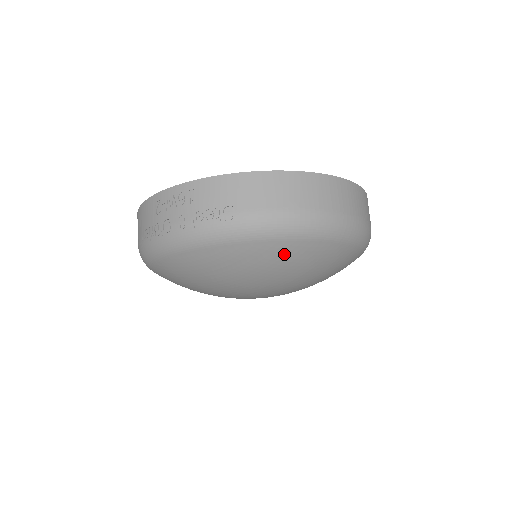
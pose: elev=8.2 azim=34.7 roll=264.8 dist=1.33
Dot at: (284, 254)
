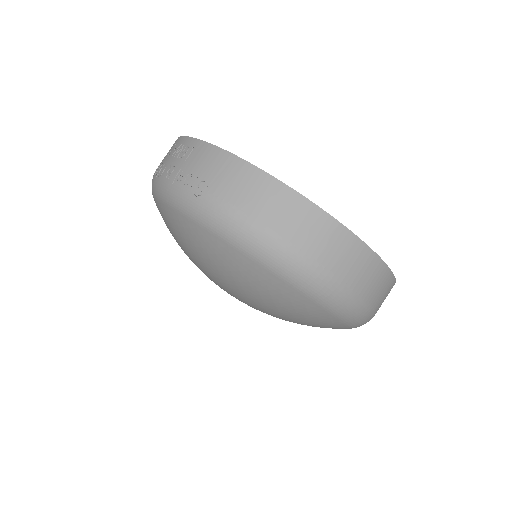
Dot at: (235, 263)
